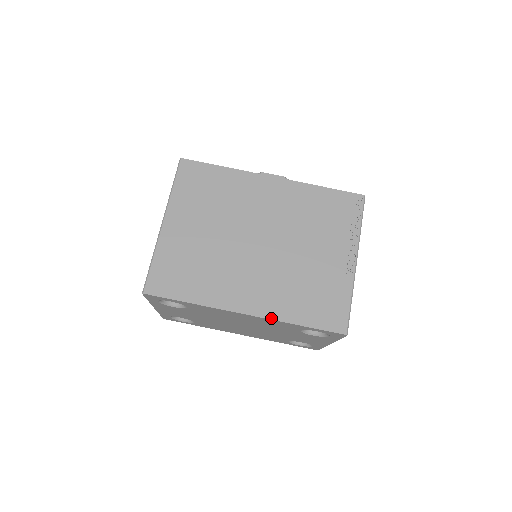
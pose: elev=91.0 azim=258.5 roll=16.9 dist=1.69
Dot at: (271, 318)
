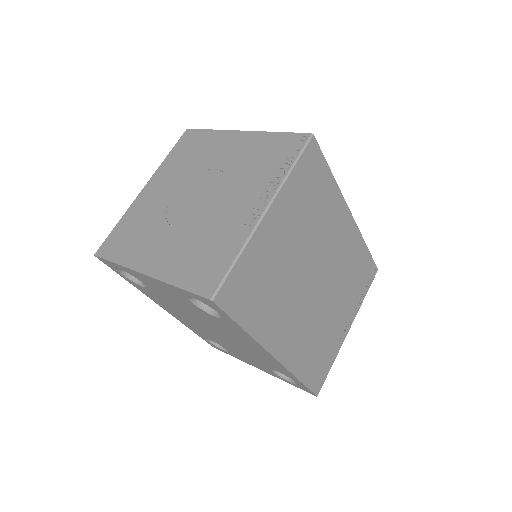
Dot at: (288, 368)
